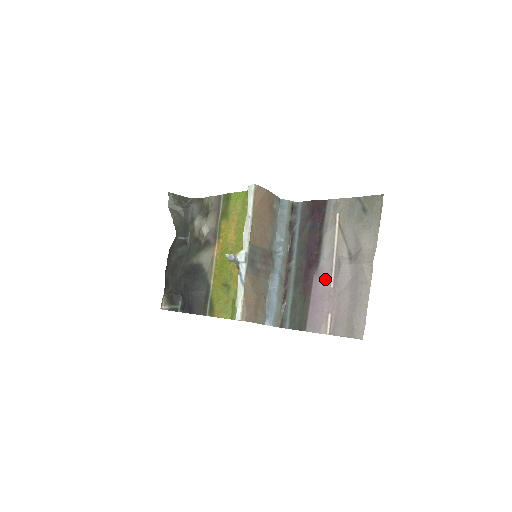
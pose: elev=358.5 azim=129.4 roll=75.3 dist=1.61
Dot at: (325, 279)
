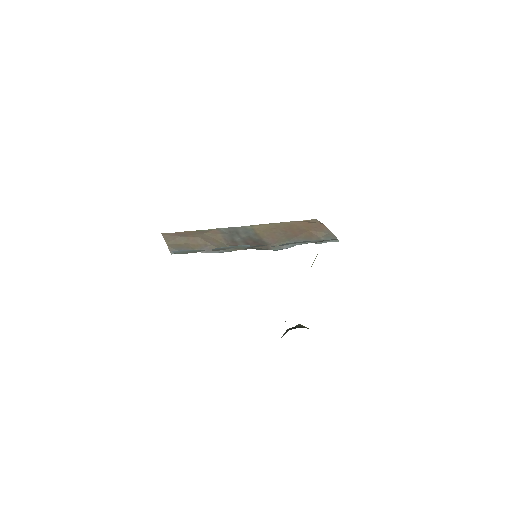
Dot at: occluded
